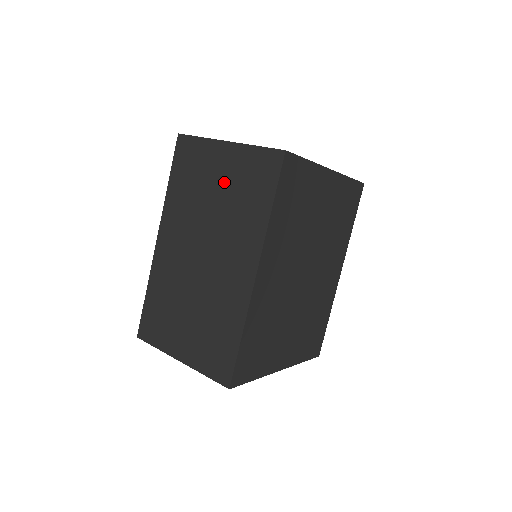
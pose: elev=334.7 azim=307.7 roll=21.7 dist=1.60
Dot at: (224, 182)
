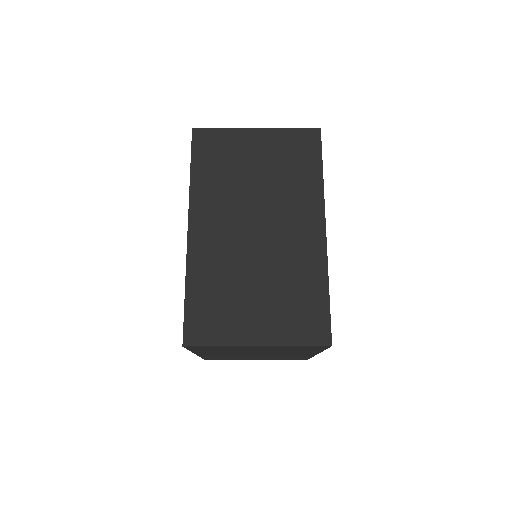
Dot at: (264, 161)
